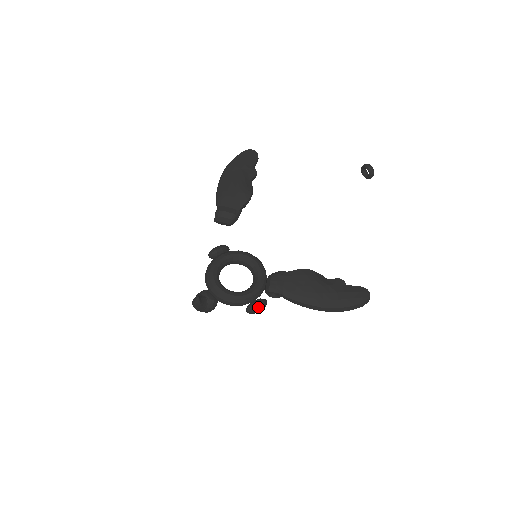
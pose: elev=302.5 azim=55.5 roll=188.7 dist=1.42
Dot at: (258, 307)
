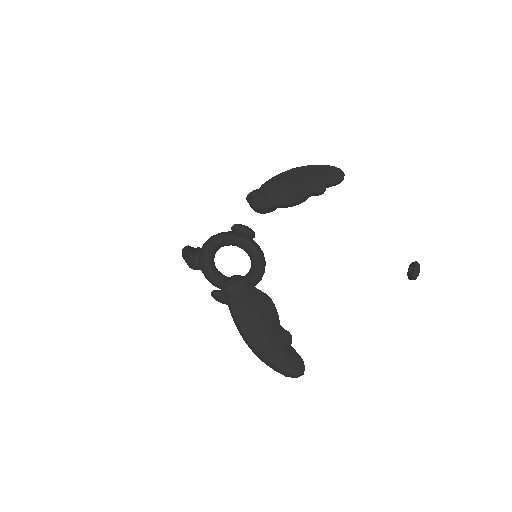
Dot at: (222, 298)
